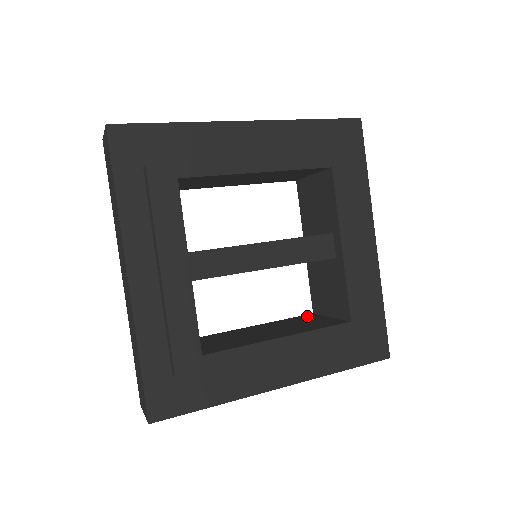
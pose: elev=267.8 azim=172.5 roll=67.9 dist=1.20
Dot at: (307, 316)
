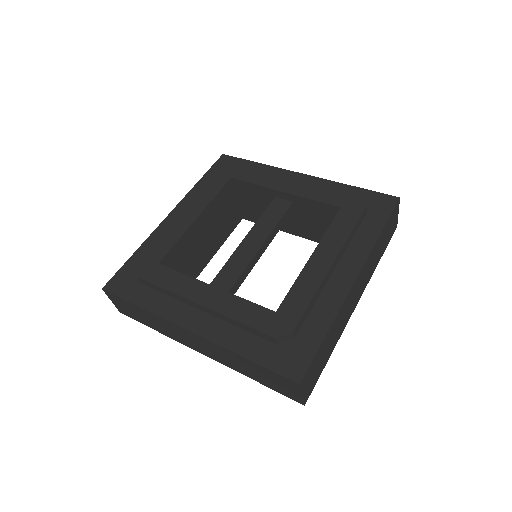
Dot at: occluded
